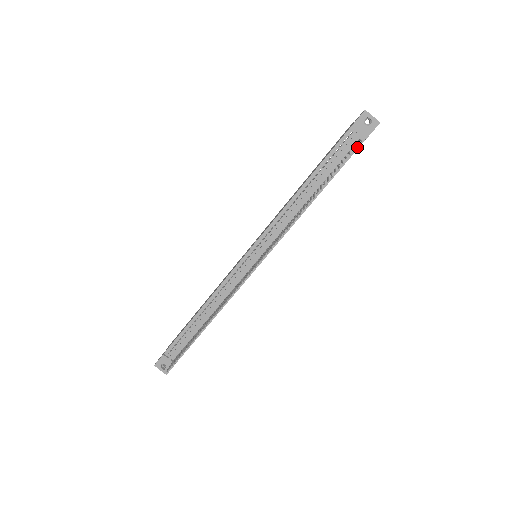
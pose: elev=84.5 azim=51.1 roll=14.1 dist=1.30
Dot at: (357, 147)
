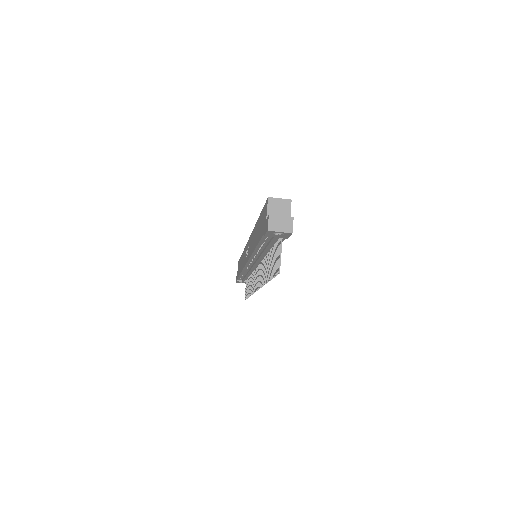
Dot at: (284, 238)
